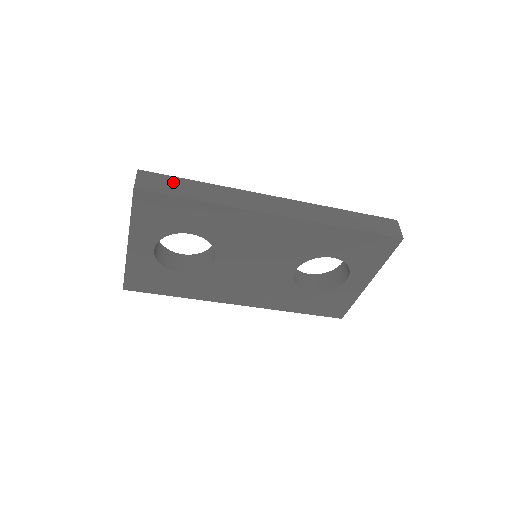
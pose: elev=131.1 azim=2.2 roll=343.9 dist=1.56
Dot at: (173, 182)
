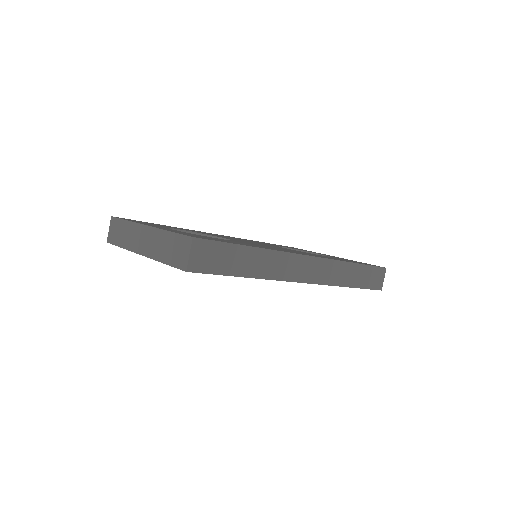
Dot at: (225, 253)
